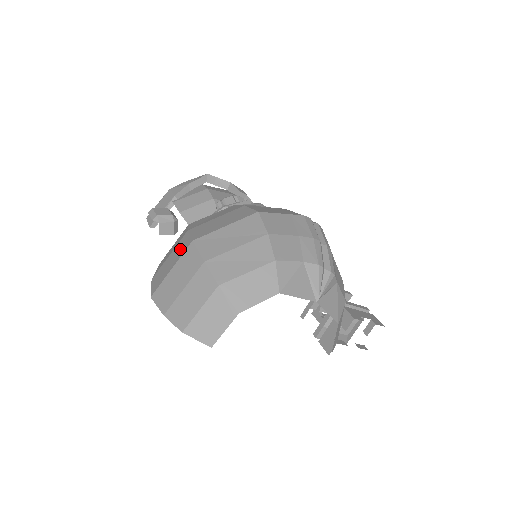
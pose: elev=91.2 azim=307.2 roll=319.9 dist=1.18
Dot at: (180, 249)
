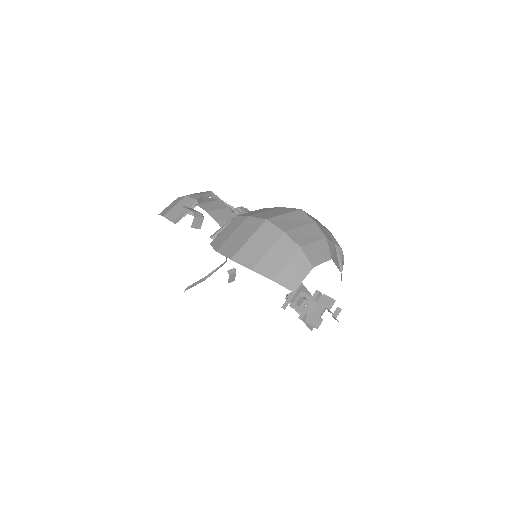
Dot at: (250, 227)
